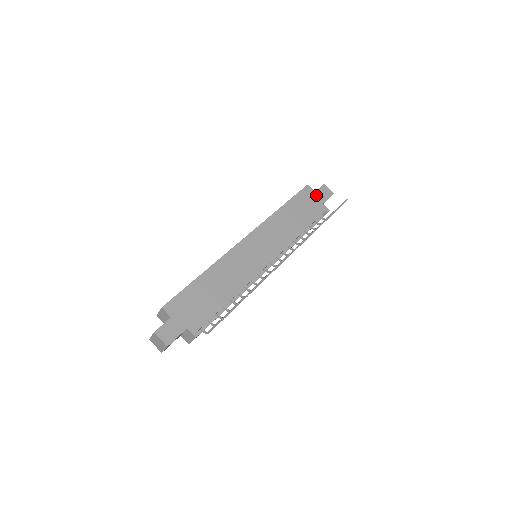
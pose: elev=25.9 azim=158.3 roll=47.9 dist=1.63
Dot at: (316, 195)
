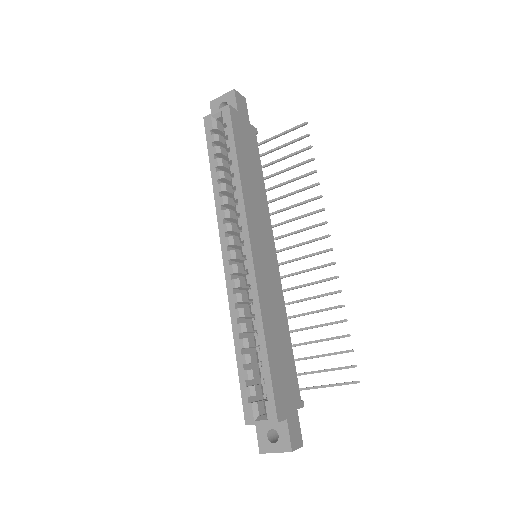
Dot at: (241, 116)
